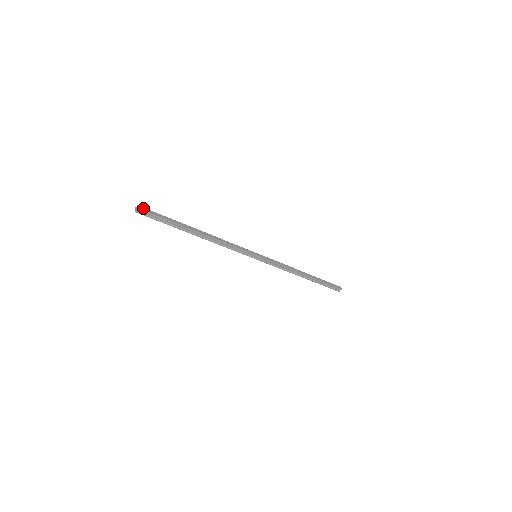
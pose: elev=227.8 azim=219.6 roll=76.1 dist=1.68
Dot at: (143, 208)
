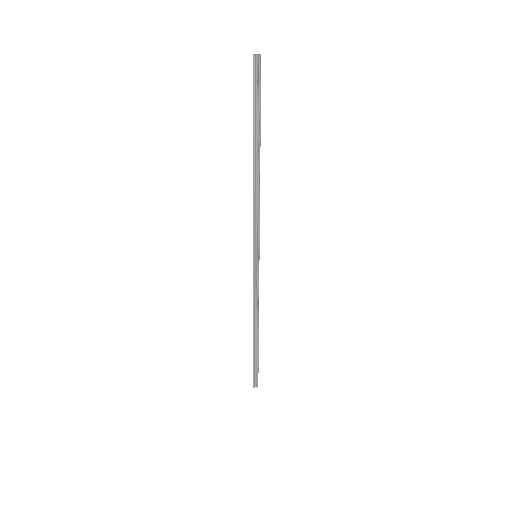
Dot at: occluded
